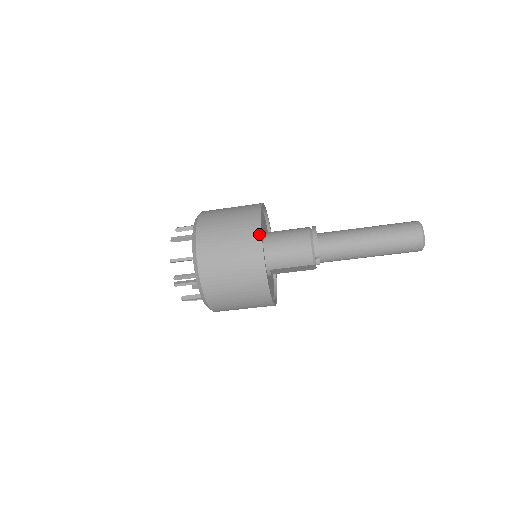
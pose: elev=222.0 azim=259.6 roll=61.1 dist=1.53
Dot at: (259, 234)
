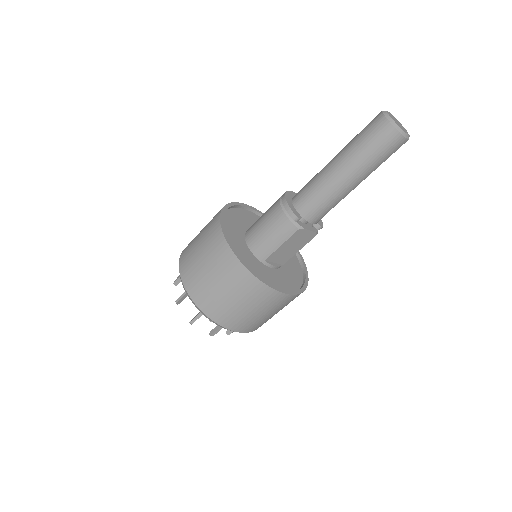
Dot at: (219, 230)
